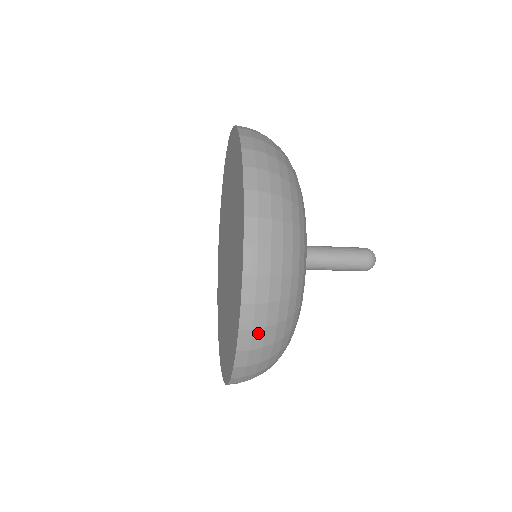
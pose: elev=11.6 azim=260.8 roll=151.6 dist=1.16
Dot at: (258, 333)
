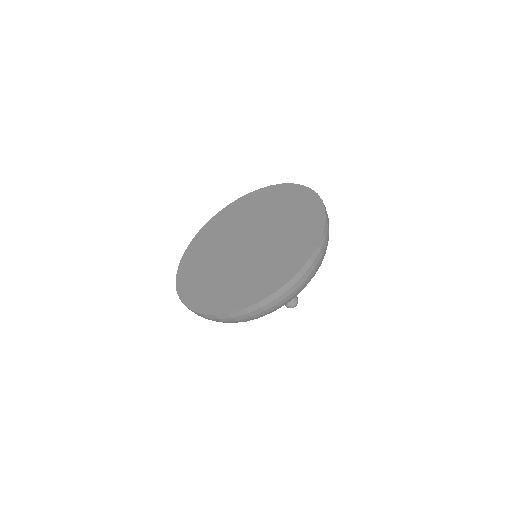
Dot at: (301, 281)
